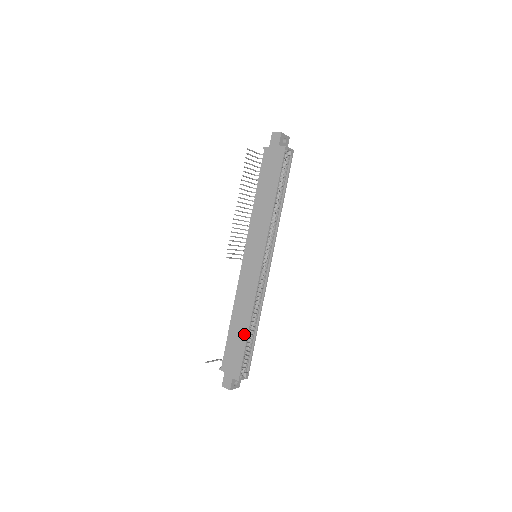
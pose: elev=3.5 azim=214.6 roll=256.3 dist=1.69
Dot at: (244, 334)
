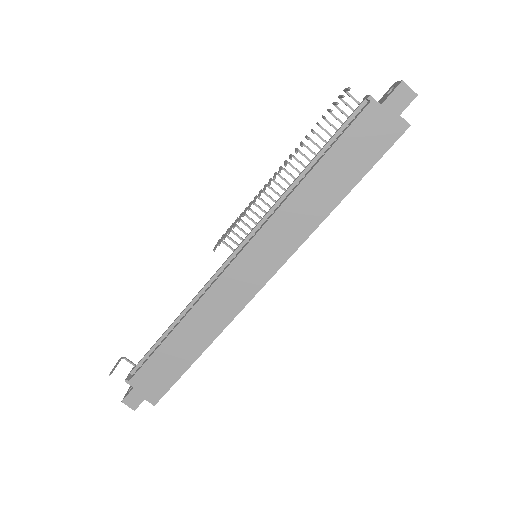
Dot at: (190, 357)
